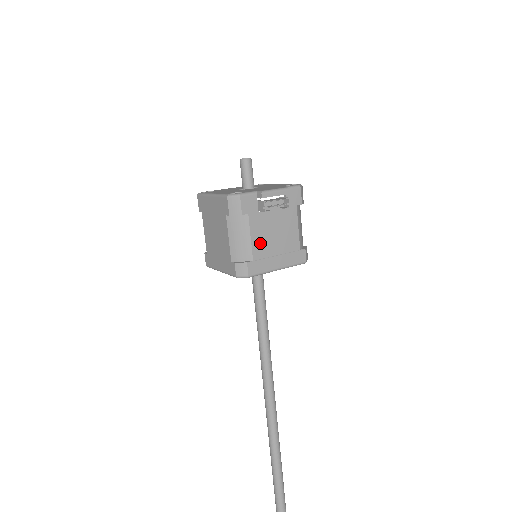
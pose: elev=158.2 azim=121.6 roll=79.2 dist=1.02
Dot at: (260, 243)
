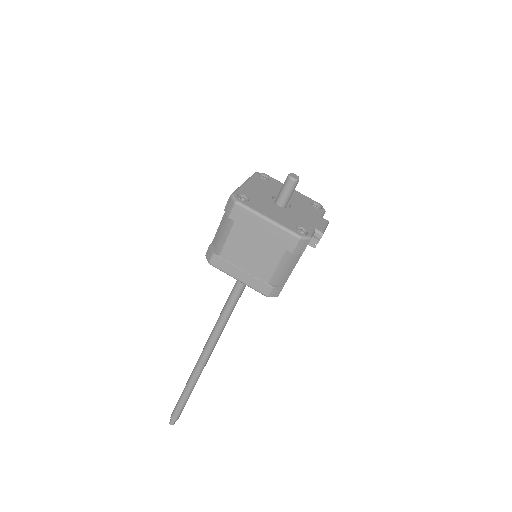
Dot at: occluded
